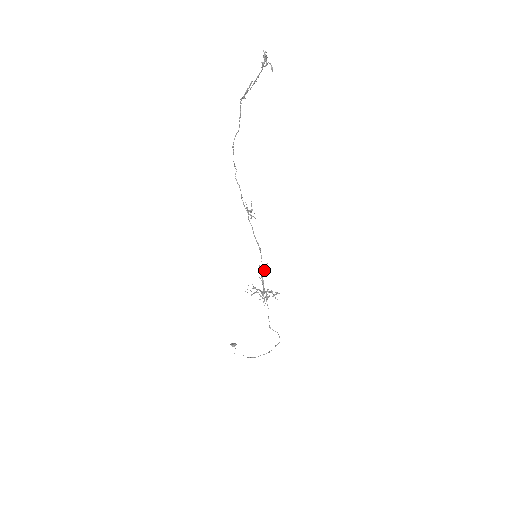
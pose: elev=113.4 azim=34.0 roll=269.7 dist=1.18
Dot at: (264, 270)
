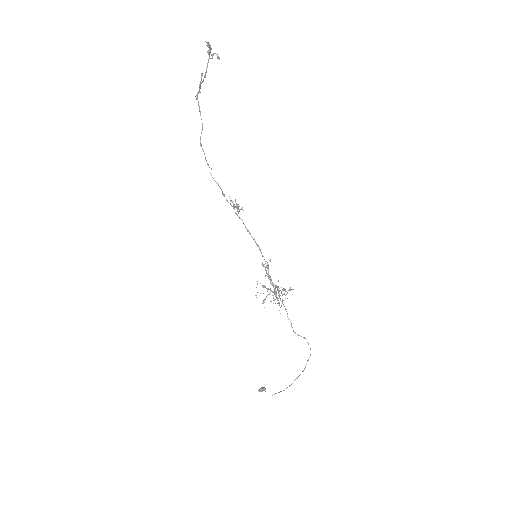
Dot at: occluded
